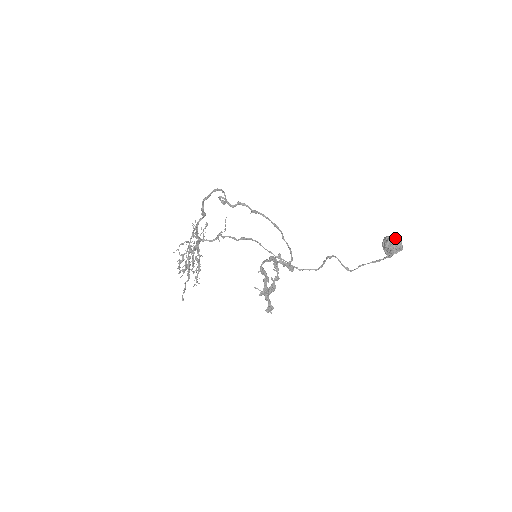
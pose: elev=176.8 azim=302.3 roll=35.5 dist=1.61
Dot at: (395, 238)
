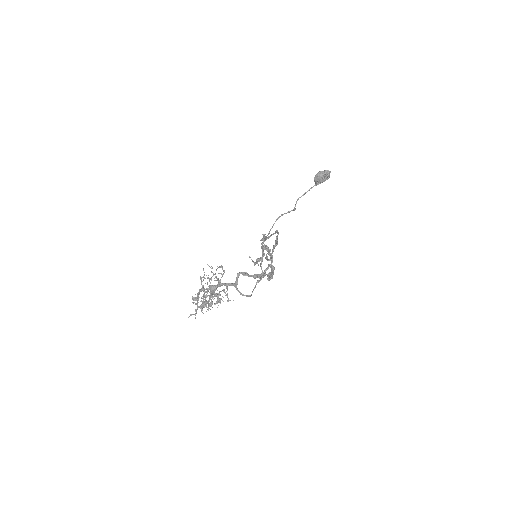
Dot at: (329, 175)
